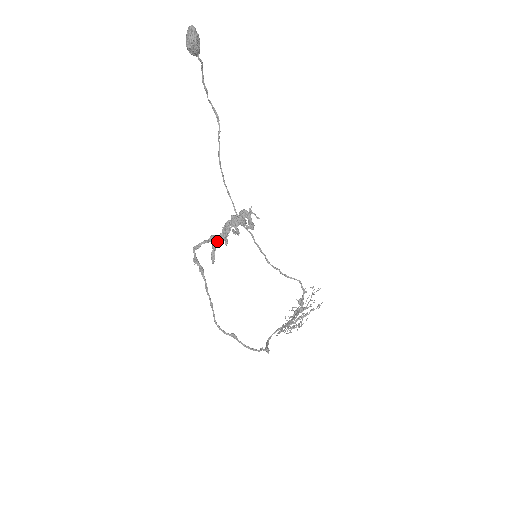
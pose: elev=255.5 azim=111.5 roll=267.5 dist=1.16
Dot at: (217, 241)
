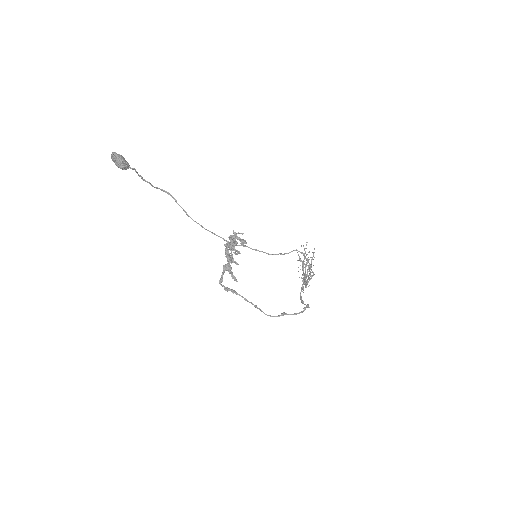
Dot at: (229, 267)
